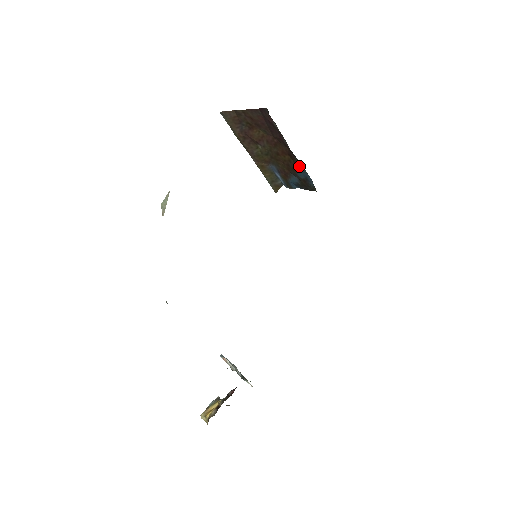
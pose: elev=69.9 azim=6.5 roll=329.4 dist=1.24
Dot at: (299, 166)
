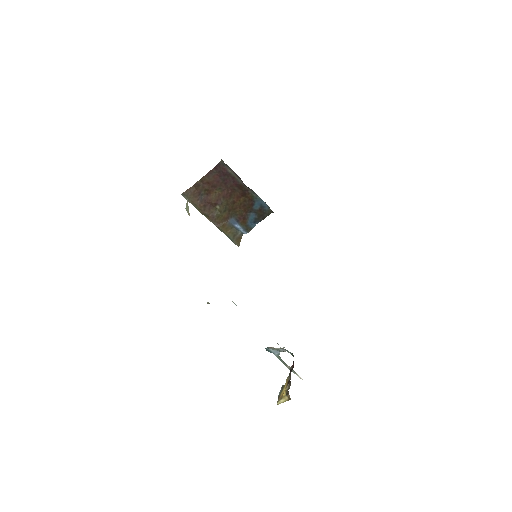
Dot at: (254, 197)
